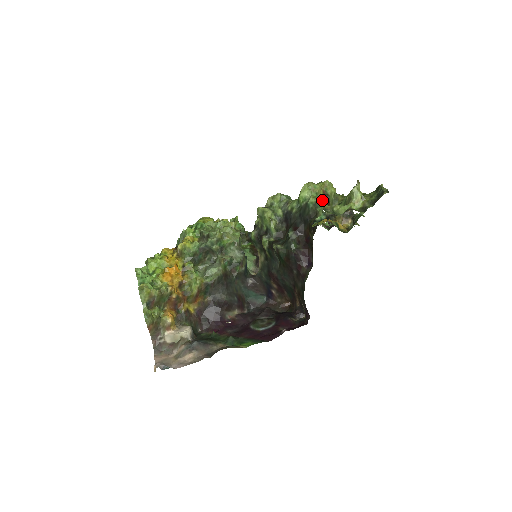
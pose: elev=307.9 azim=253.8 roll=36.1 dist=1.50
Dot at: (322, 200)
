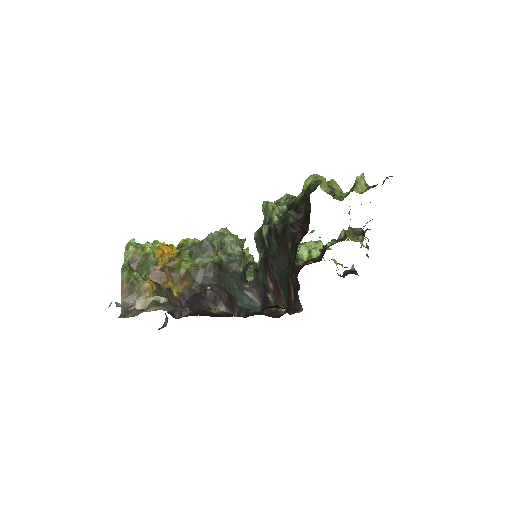
Dot at: (326, 189)
